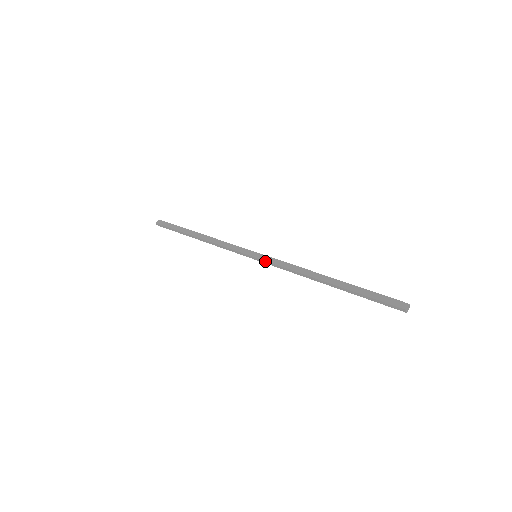
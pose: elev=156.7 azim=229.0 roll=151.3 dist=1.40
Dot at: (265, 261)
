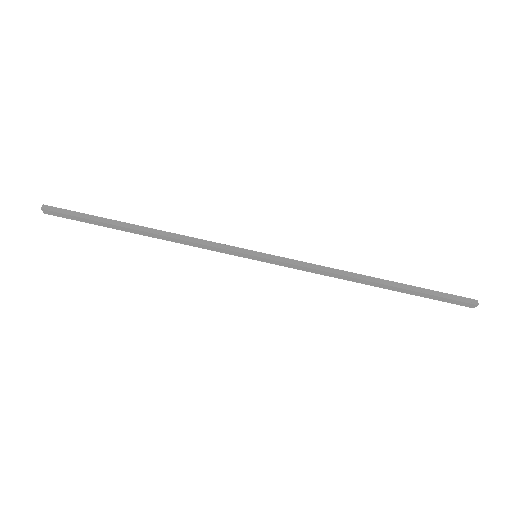
Dot at: (275, 264)
